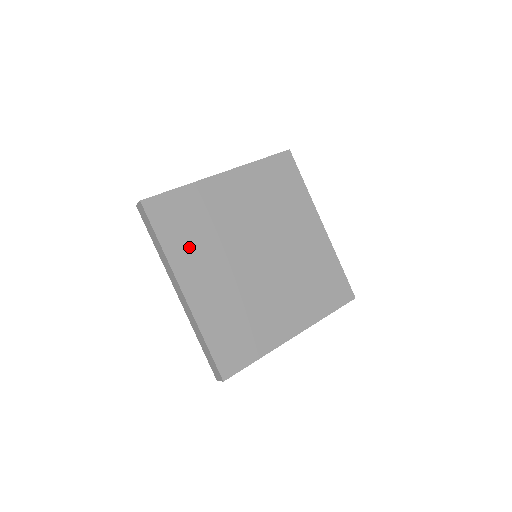
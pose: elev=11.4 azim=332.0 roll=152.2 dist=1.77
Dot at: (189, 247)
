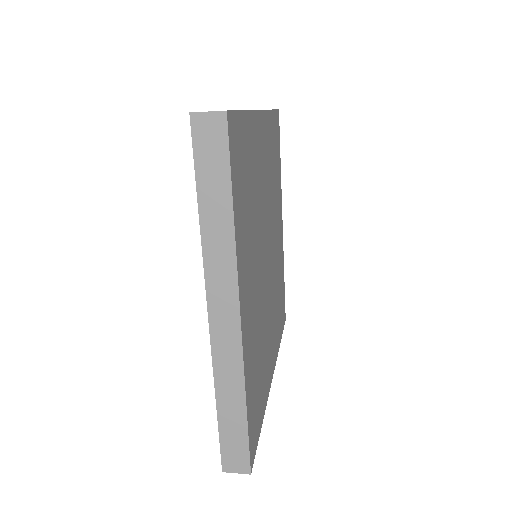
Dot at: (246, 230)
